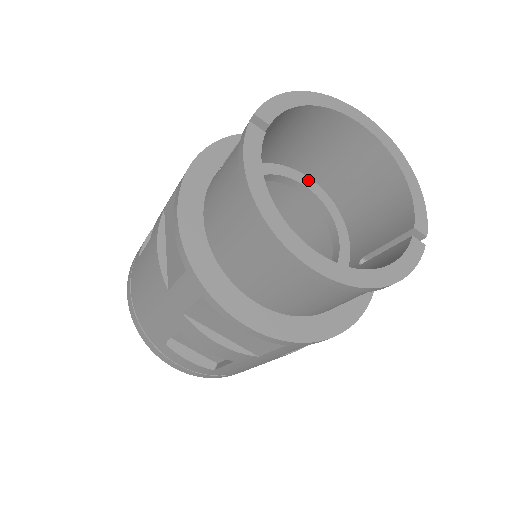
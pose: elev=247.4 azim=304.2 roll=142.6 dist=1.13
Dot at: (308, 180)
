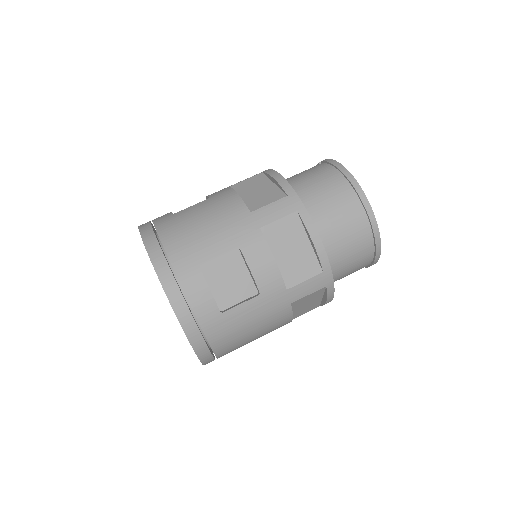
Dot at: occluded
